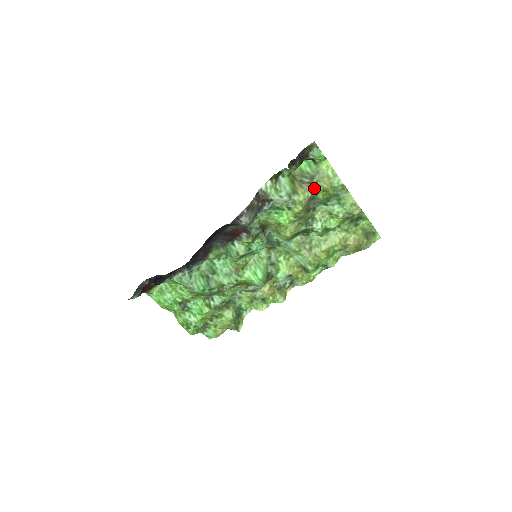
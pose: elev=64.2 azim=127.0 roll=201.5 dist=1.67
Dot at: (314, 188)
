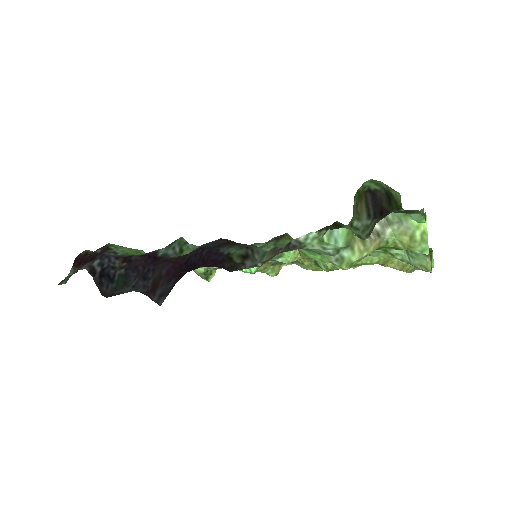
Dot at: (381, 244)
